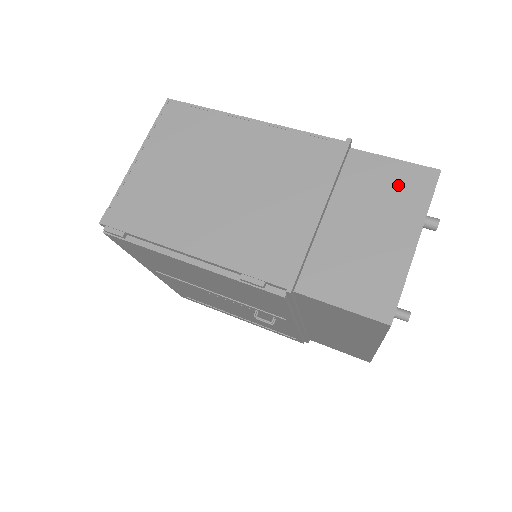
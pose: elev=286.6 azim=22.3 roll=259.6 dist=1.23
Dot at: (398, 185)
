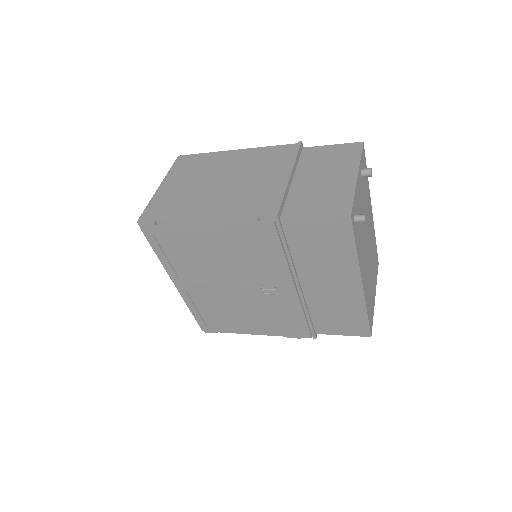
Dot at: (338, 155)
